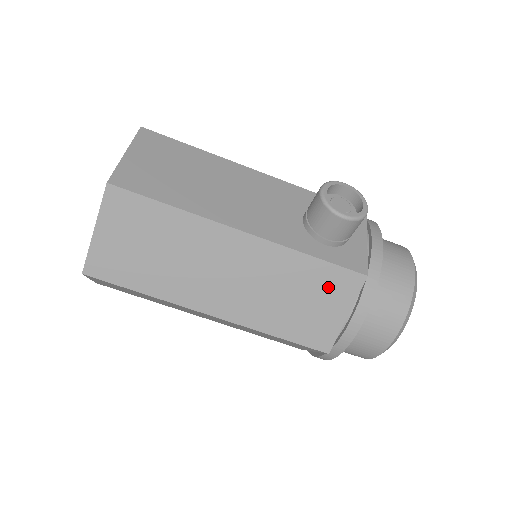
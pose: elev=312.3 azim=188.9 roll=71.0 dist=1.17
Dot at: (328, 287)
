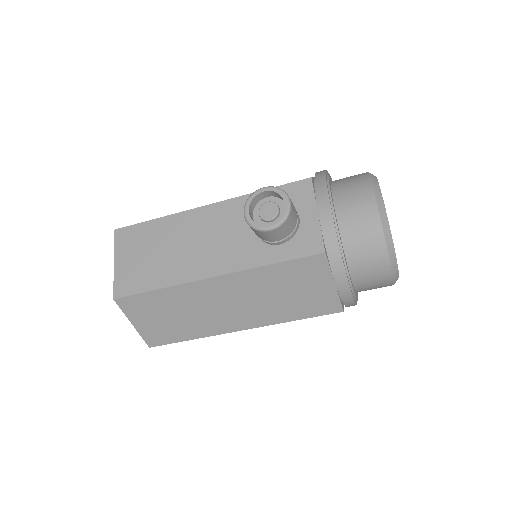
Dot at: (302, 275)
